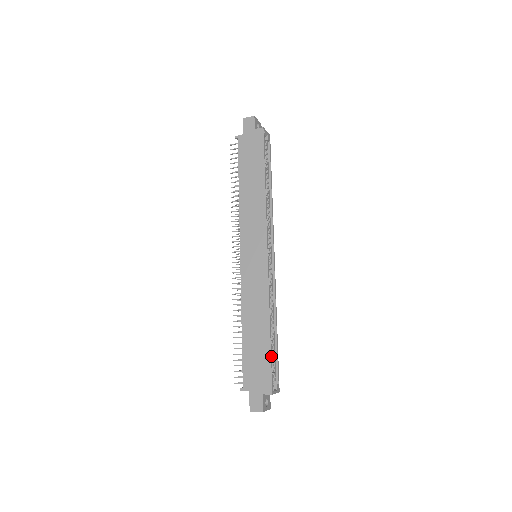
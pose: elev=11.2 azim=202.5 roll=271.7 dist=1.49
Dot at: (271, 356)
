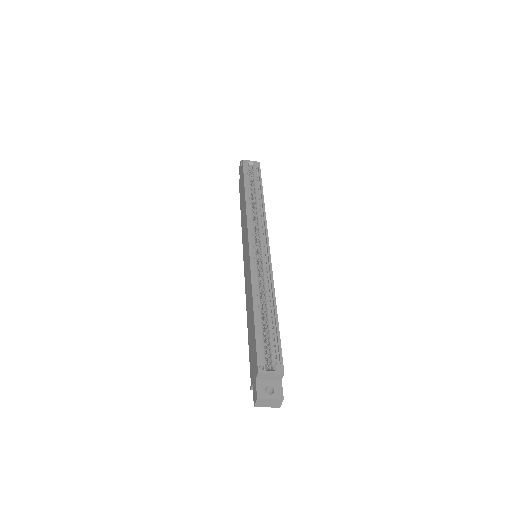
Dot at: (256, 333)
